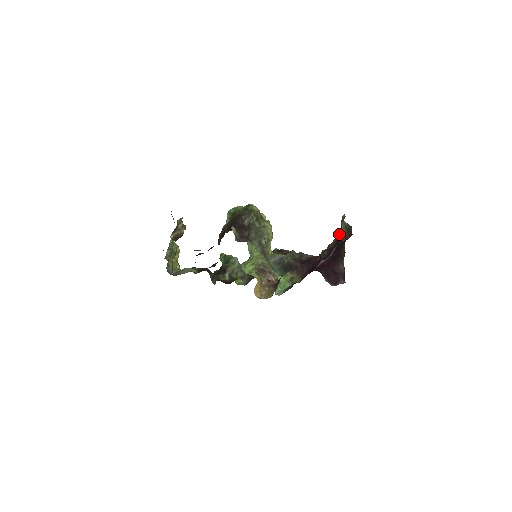
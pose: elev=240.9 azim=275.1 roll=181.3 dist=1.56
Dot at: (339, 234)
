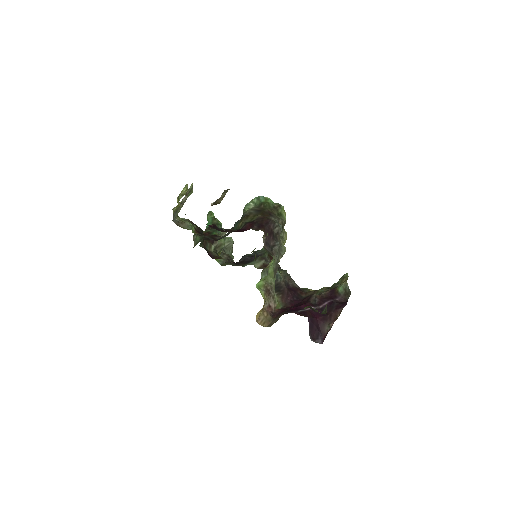
Dot at: (336, 289)
